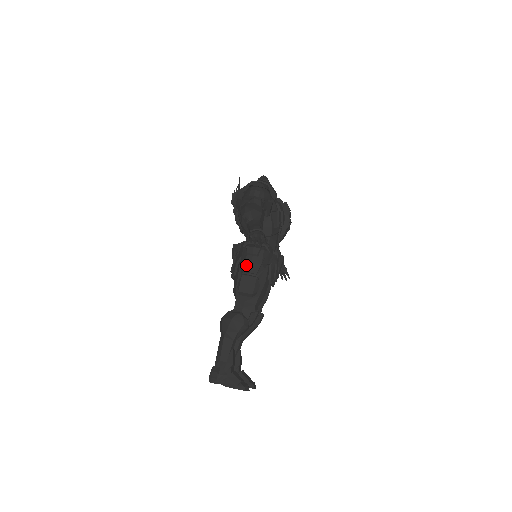
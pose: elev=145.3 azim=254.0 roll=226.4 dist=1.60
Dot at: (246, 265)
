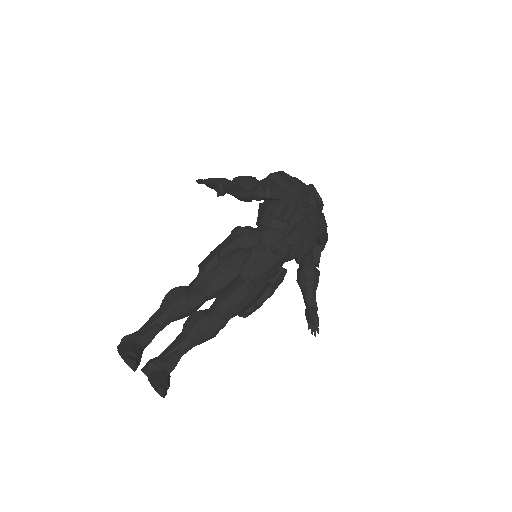
Dot at: (222, 242)
